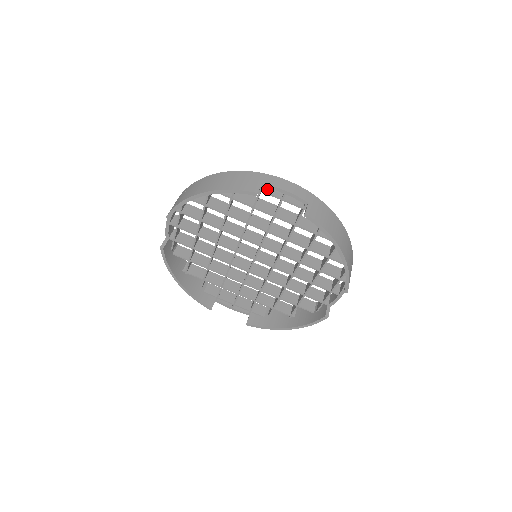
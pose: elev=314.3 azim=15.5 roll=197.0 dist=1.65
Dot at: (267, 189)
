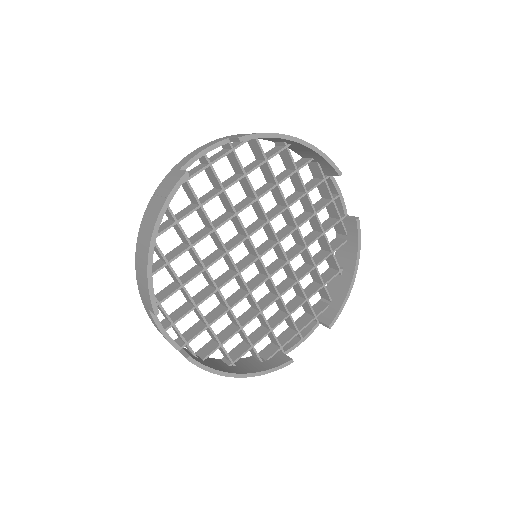
Dot at: (325, 183)
